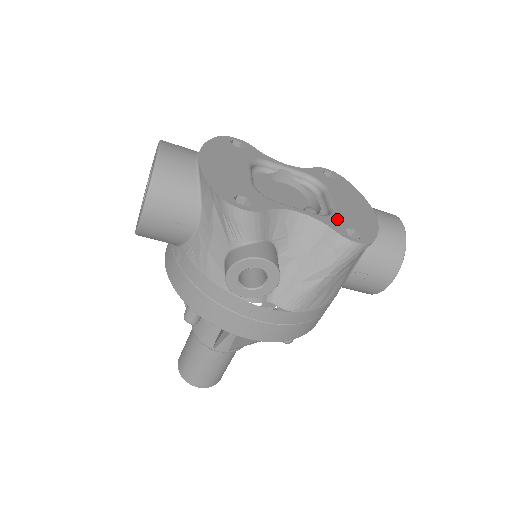
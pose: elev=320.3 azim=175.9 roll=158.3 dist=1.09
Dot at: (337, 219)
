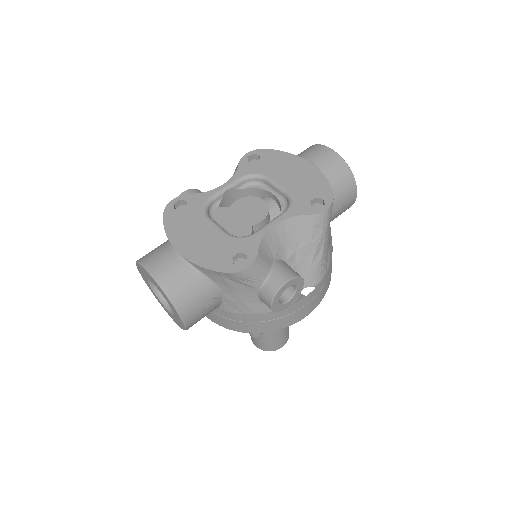
Dot at: (298, 201)
